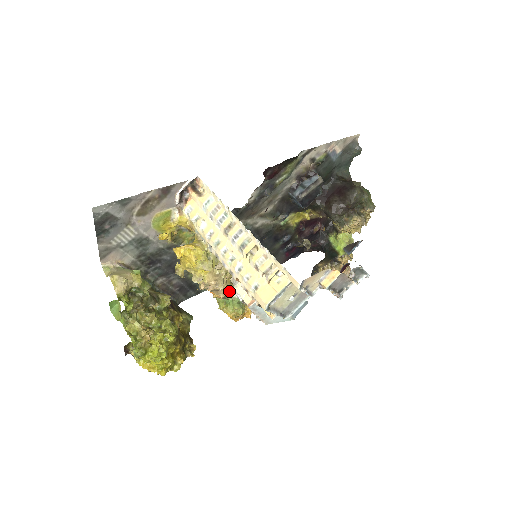
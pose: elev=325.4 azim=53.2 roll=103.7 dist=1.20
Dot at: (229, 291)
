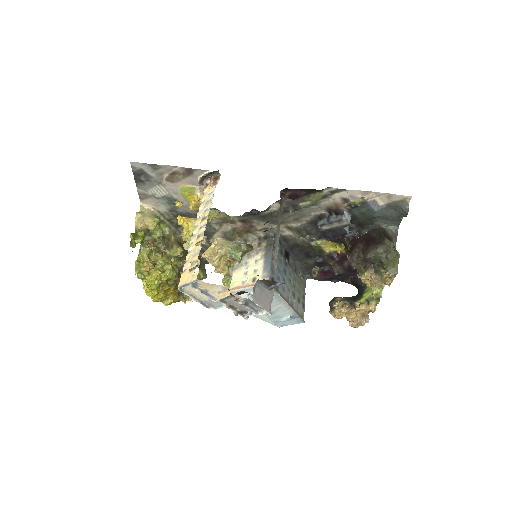
Dot at: (221, 271)
